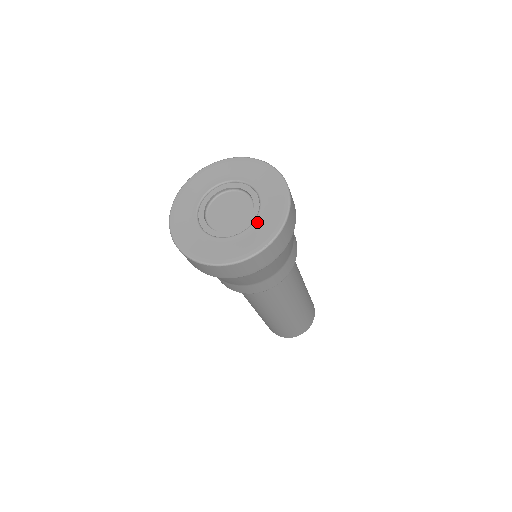
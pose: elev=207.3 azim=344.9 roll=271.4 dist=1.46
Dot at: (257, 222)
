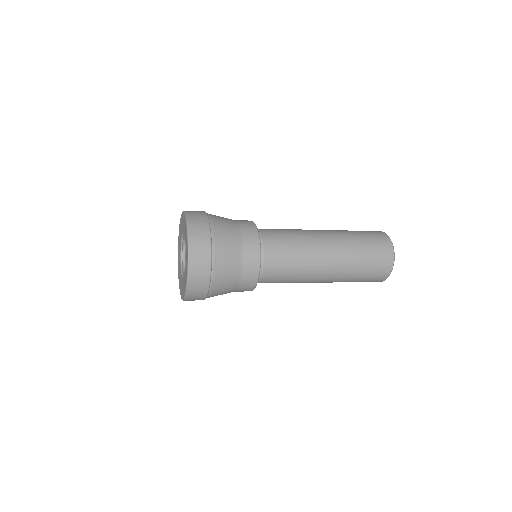
Dot at: occluded
